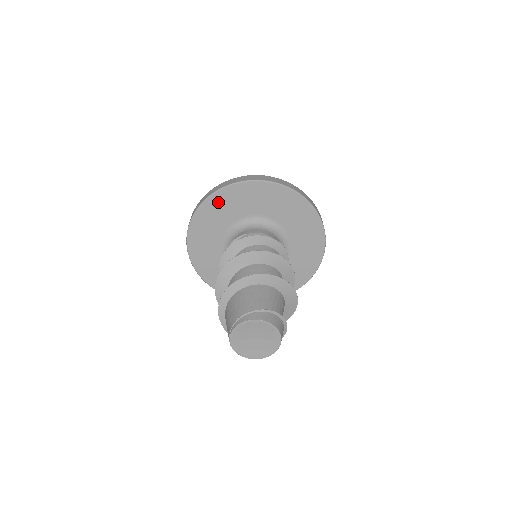
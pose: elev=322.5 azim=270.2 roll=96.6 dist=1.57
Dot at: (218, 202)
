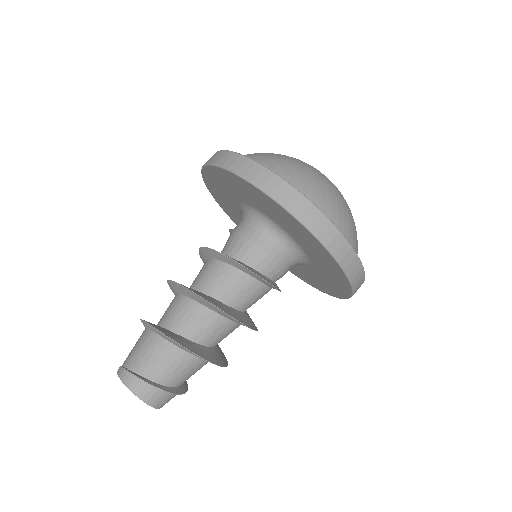
Dot at: (214, 176)
